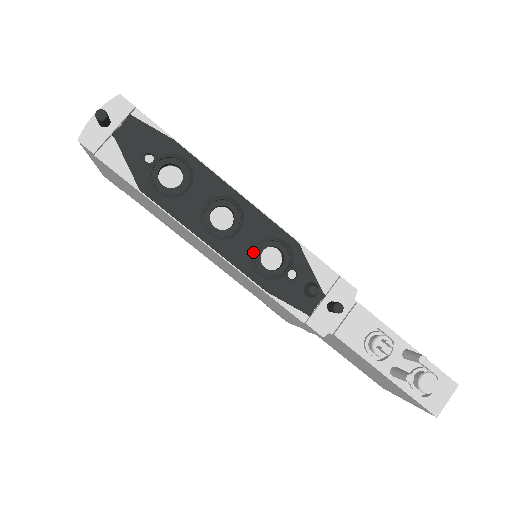
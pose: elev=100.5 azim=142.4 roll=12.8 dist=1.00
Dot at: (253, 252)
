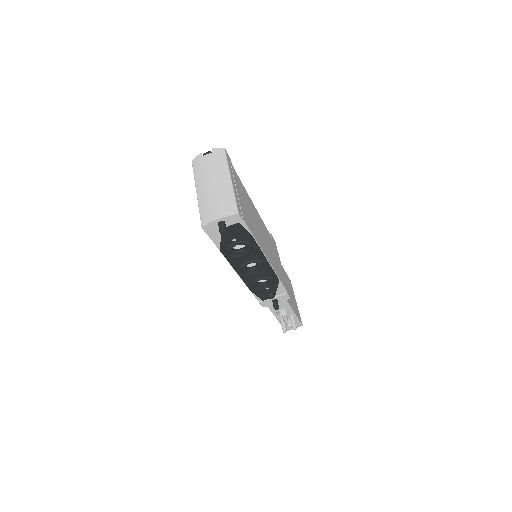
Dot at: (256, 280)
